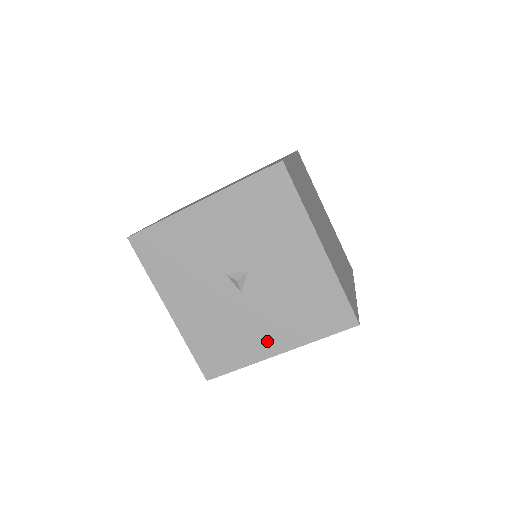
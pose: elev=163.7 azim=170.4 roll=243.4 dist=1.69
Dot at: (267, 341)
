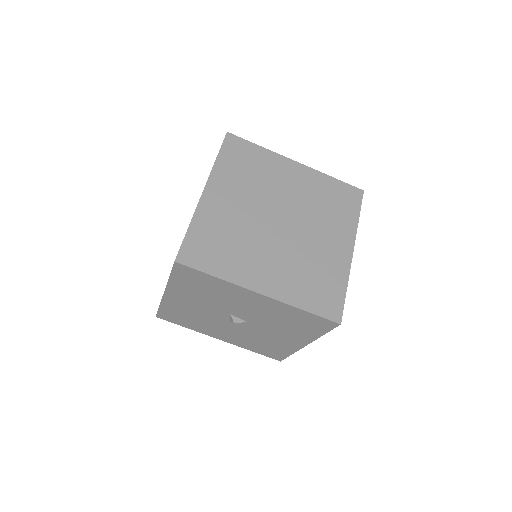
Dot at: (219, 335)
